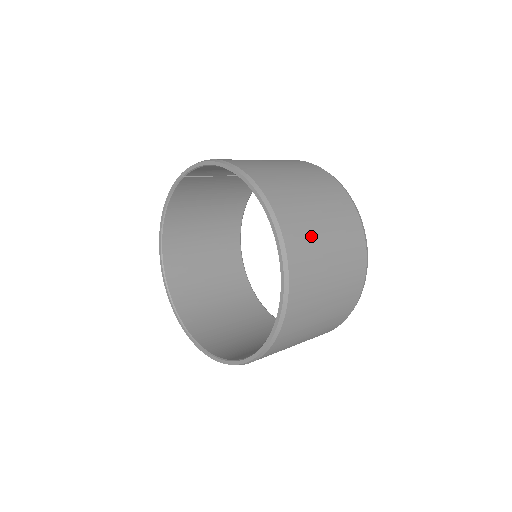
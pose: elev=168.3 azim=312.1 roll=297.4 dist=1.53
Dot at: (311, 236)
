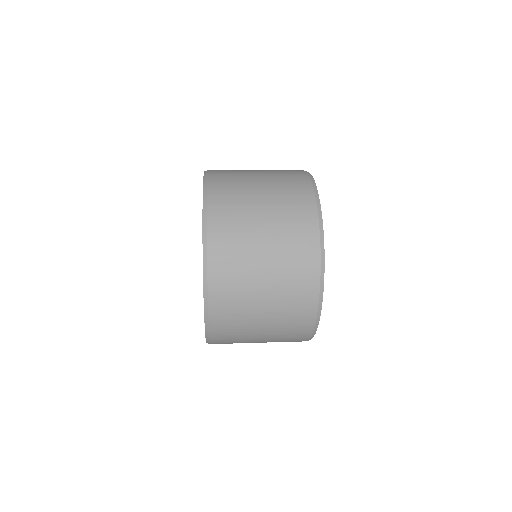
Dot at: (242, 256)
